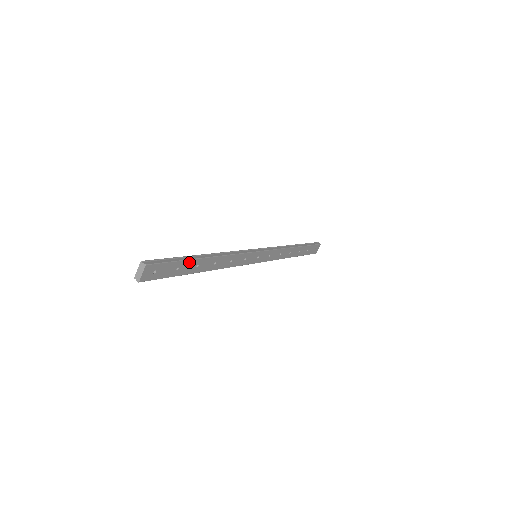
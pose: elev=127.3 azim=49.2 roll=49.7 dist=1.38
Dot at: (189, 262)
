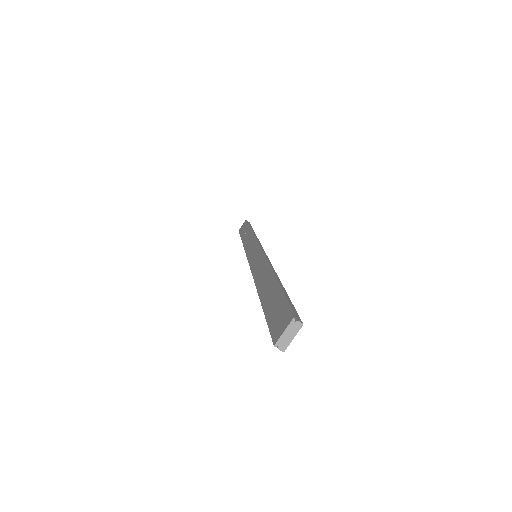
Dot at: occluded
